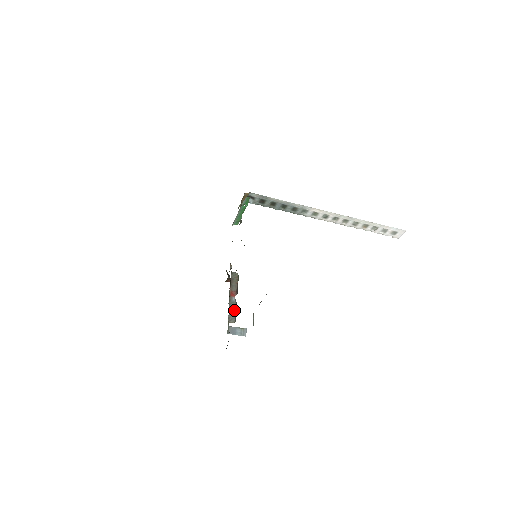
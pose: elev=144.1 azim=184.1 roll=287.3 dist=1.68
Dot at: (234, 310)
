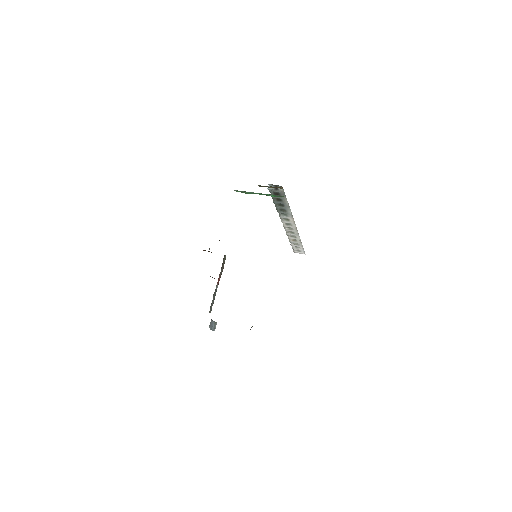
Dot at: (214, 299)
